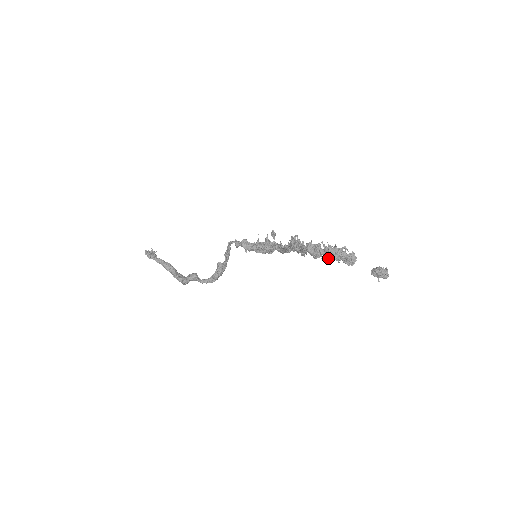
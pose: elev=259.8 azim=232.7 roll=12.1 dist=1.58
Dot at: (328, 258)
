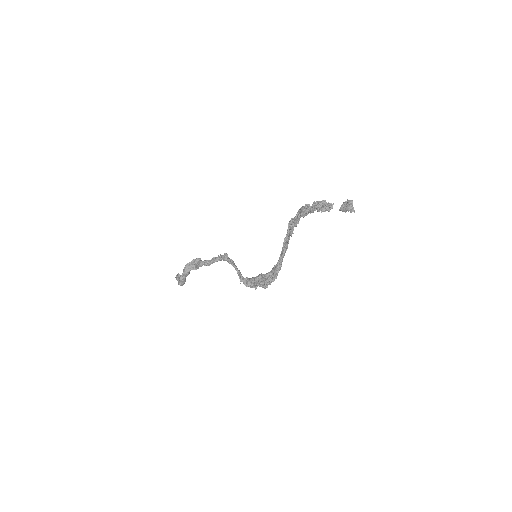
Dot at: (312, 206)
